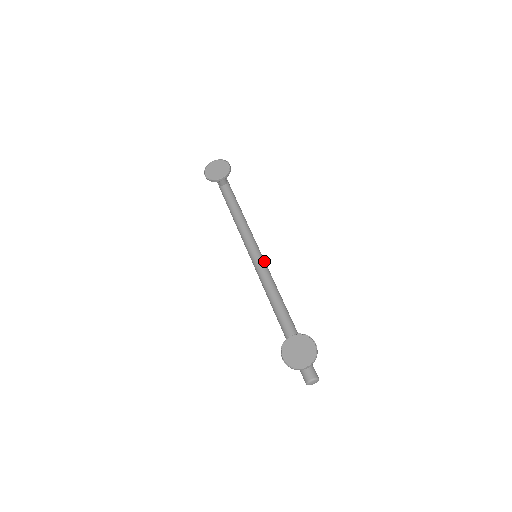
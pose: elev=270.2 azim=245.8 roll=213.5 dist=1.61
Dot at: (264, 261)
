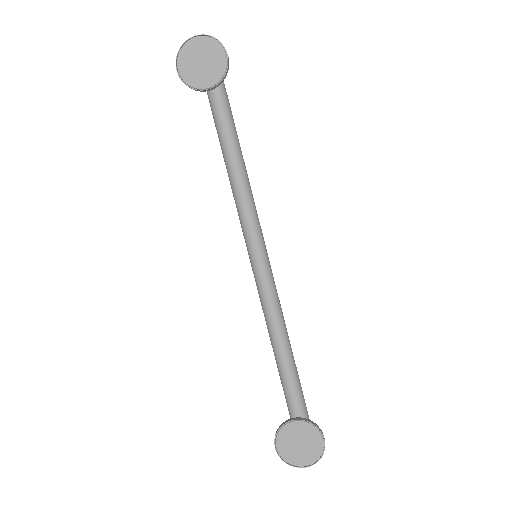
Dot at: (267, 259)
